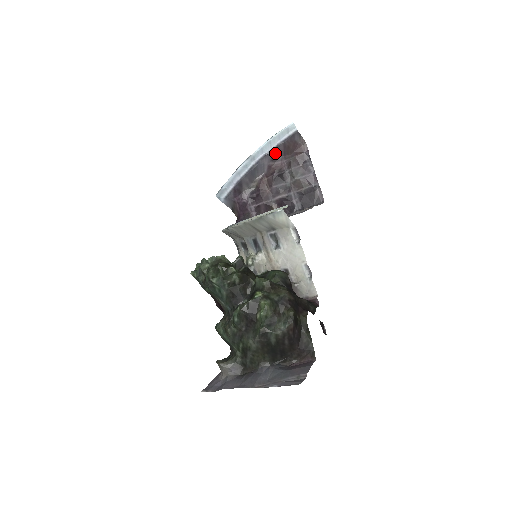
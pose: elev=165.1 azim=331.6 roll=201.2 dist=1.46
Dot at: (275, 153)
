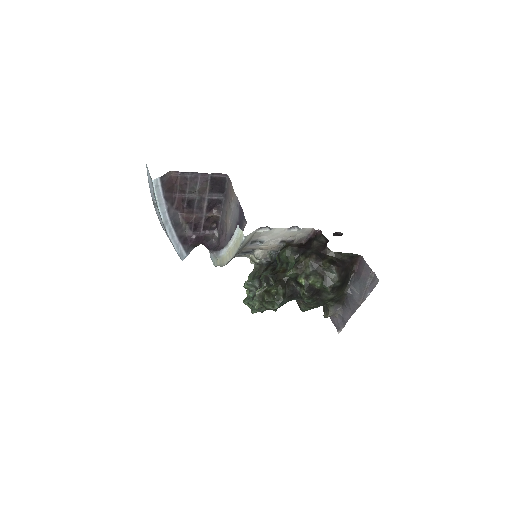
Dot at: (169, 201)
